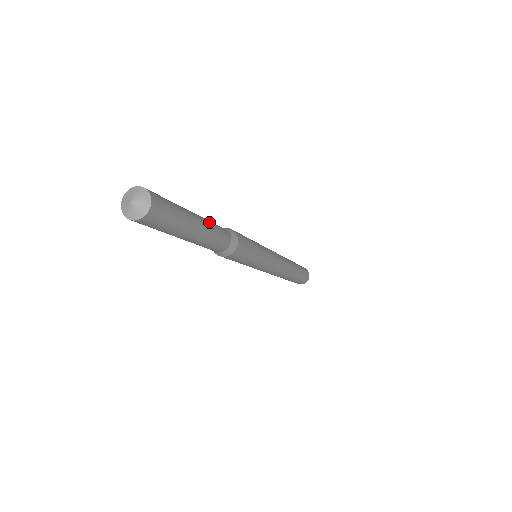
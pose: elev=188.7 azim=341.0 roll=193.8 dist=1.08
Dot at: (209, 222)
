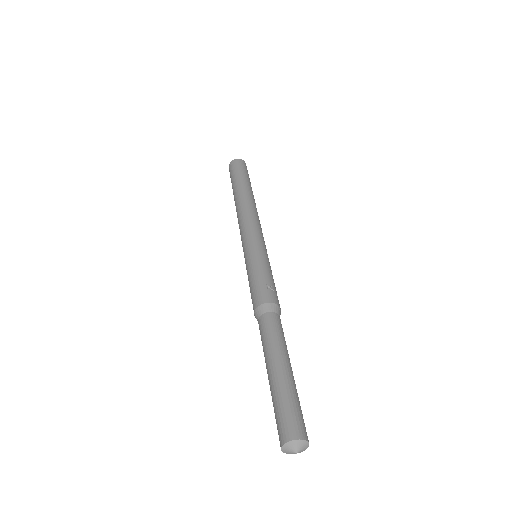
Dot at: occluded
